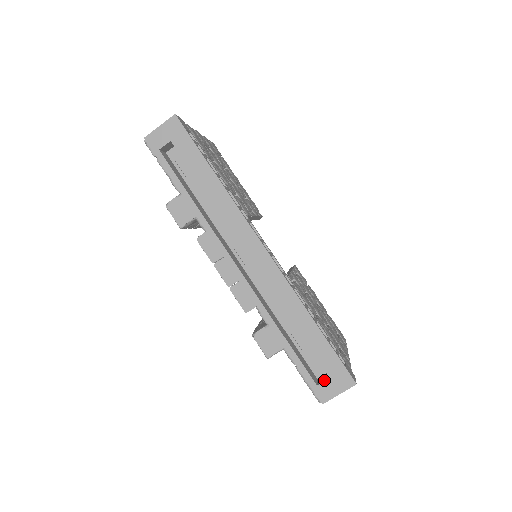
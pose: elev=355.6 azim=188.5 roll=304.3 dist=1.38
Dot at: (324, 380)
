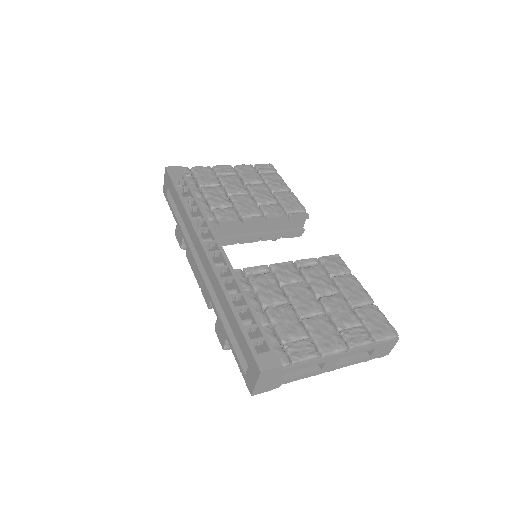
Dot at: (248, 369)
